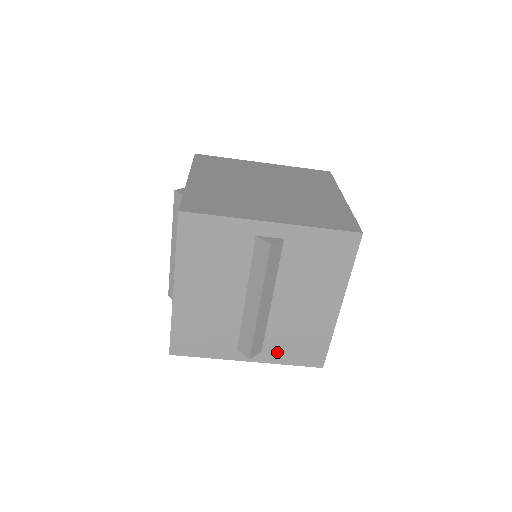
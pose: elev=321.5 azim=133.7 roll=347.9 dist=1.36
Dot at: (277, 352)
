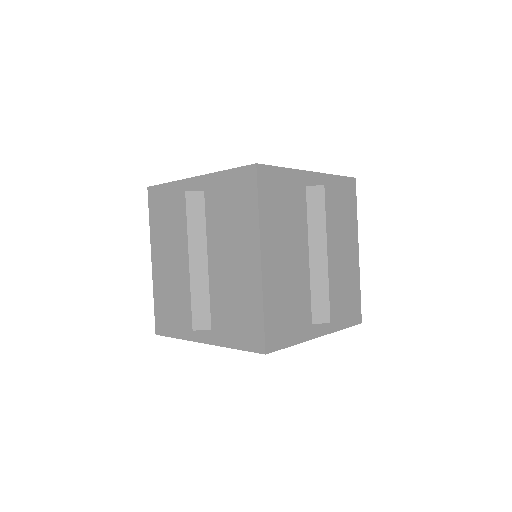
Dot at: (223, 330)
